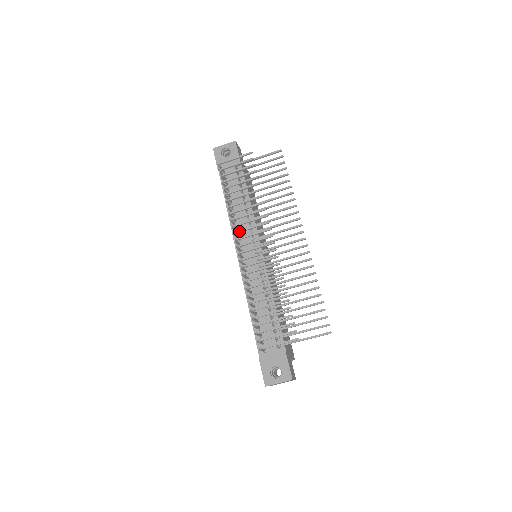
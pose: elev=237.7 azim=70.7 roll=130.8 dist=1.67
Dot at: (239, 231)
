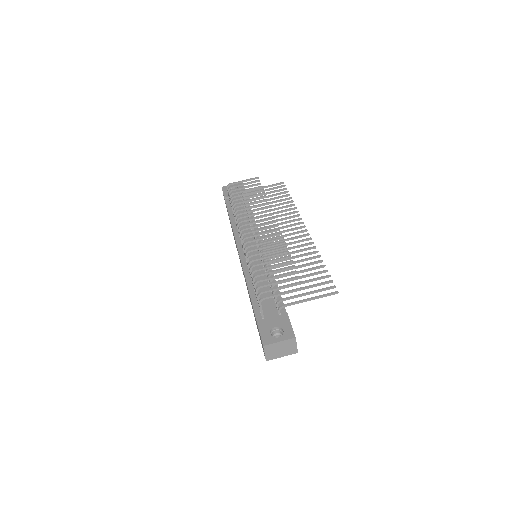
Dot at: (243, 220)
